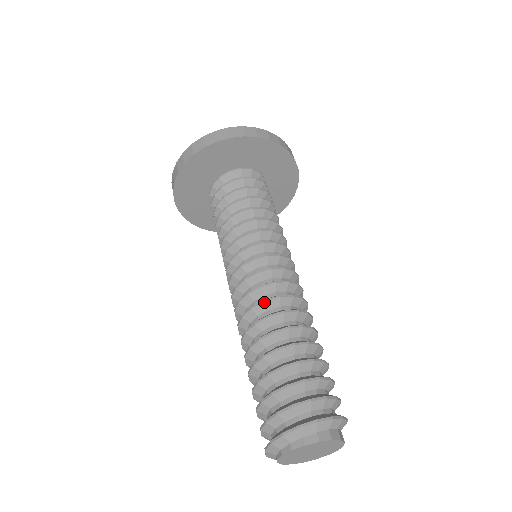
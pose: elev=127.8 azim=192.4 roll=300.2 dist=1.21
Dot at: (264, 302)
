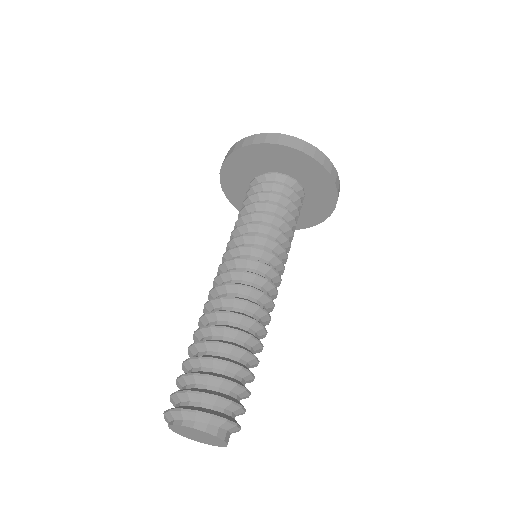
Dot at: (233, 299)
